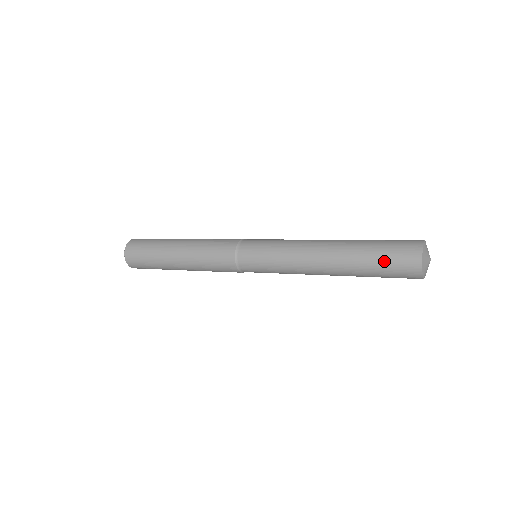
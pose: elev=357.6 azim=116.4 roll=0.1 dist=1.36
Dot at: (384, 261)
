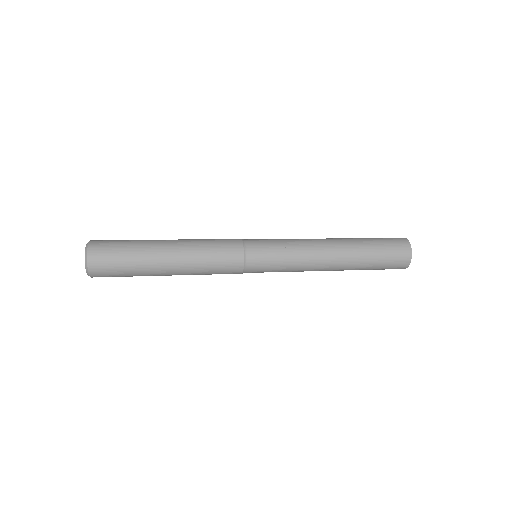
Dot at: (384, 248)
